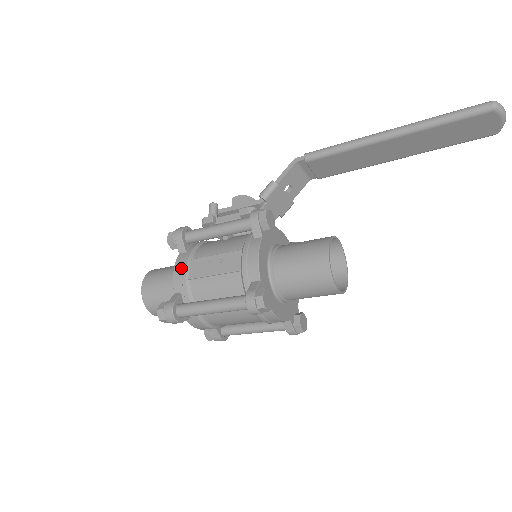
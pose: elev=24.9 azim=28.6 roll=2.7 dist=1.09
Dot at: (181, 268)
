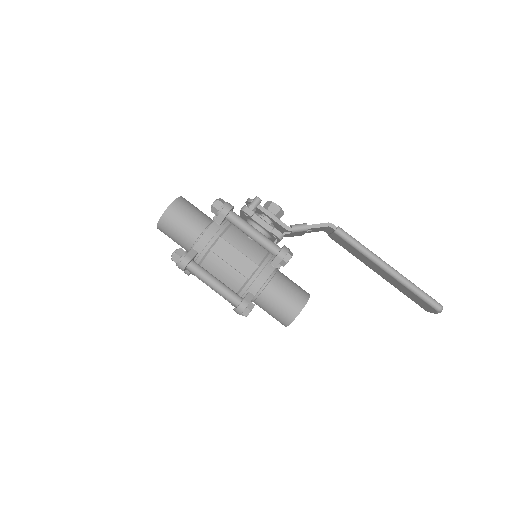
Dot at: (211, 237)
